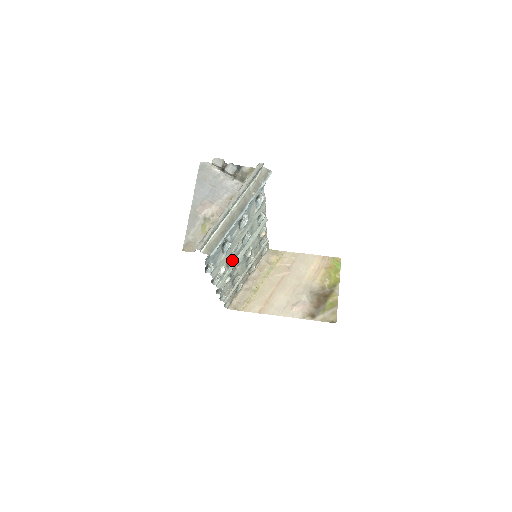
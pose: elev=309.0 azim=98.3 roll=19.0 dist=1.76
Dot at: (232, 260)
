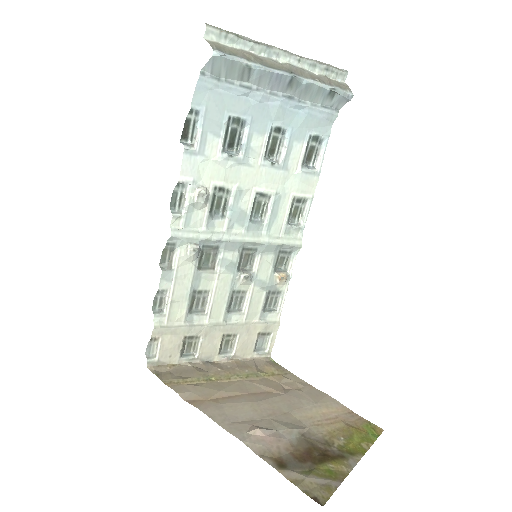
Dot at: (221, 219)
